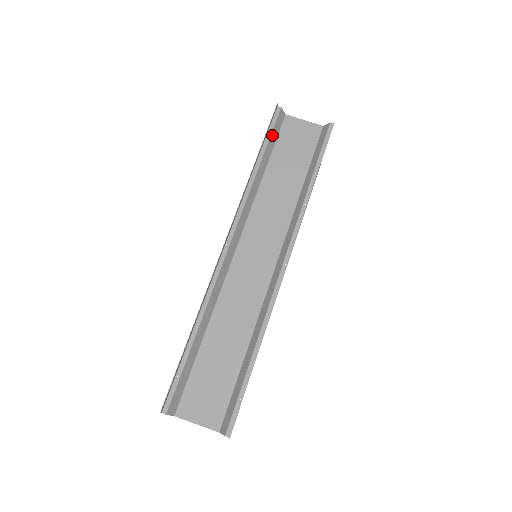
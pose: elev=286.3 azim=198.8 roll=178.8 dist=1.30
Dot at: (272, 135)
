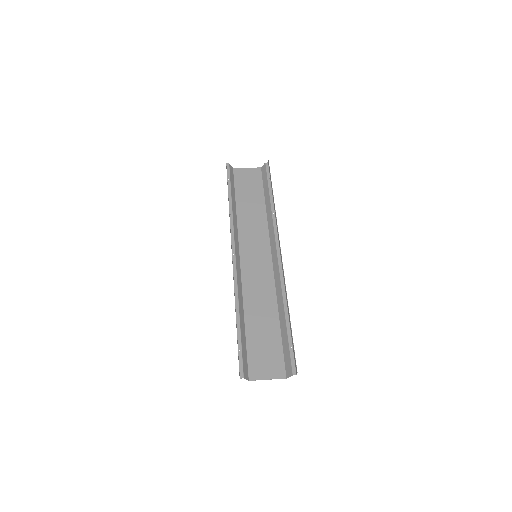
Dot at: (231, 181)
